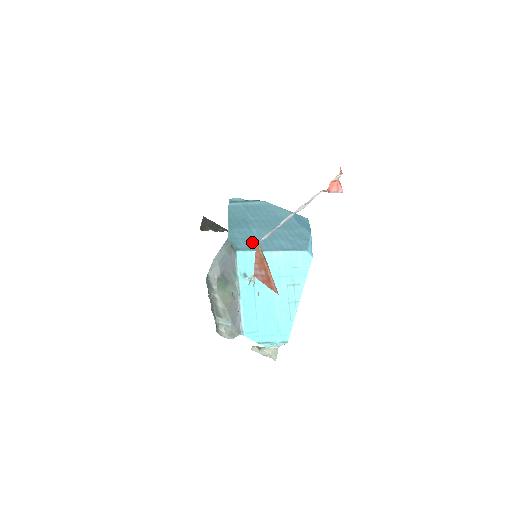
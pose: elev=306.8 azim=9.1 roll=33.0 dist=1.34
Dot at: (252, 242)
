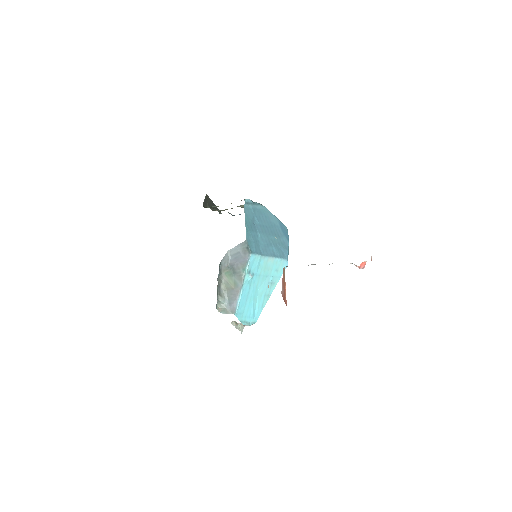
Dot at: (258, 246)
